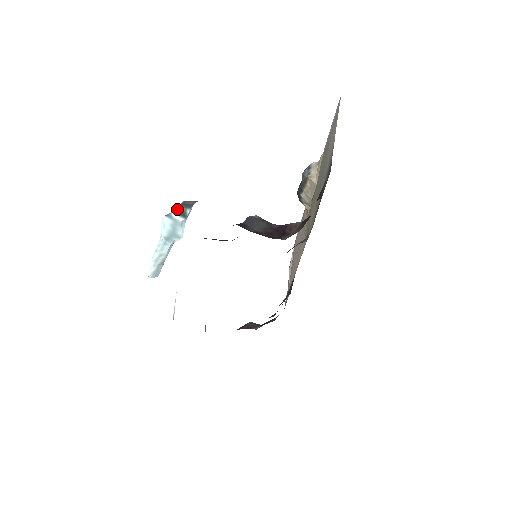
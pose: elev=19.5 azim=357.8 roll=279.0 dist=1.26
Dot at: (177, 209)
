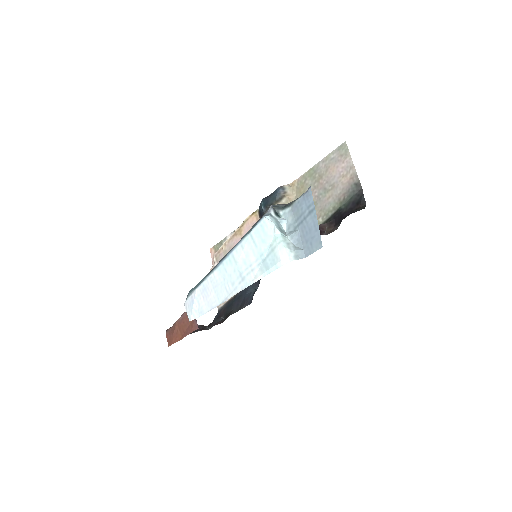
Dot at: (273, 210)
